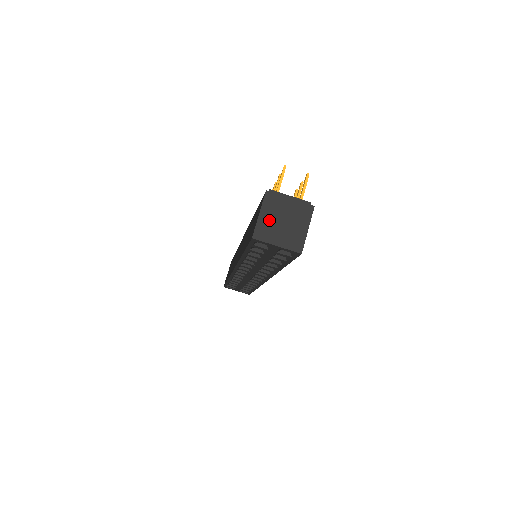
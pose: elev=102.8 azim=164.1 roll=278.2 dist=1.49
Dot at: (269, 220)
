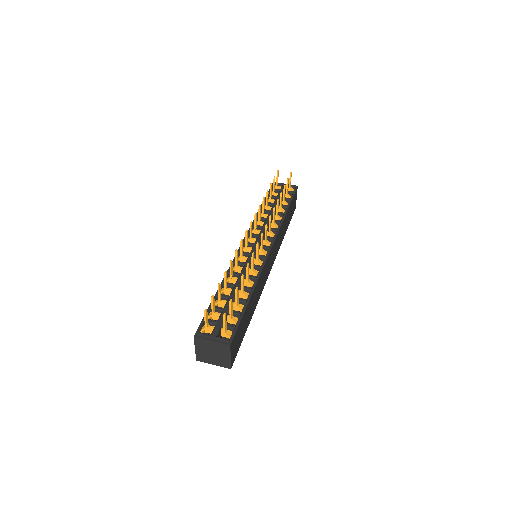
Dot at: (203, 352)
